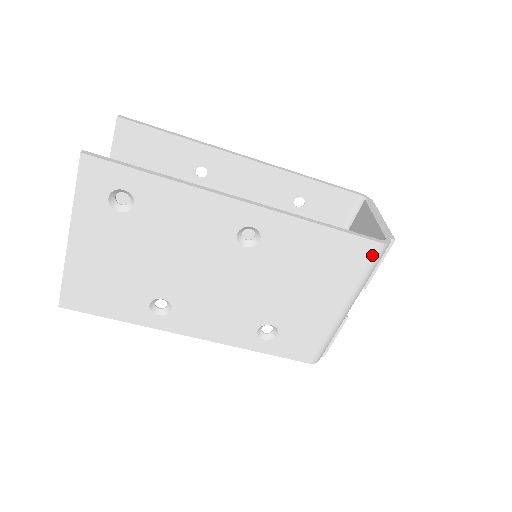
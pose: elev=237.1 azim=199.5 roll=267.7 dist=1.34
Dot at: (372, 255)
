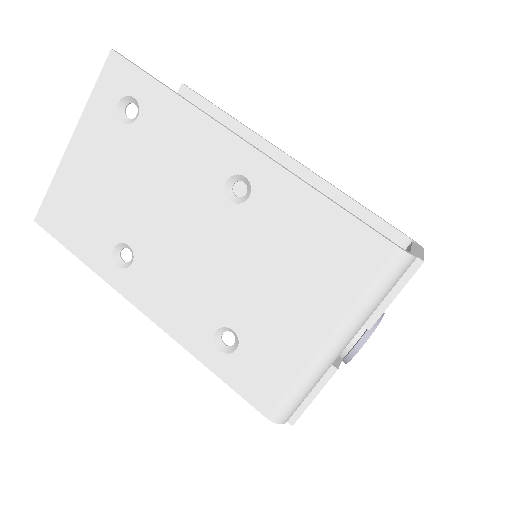
Dot at: (383, 263)
